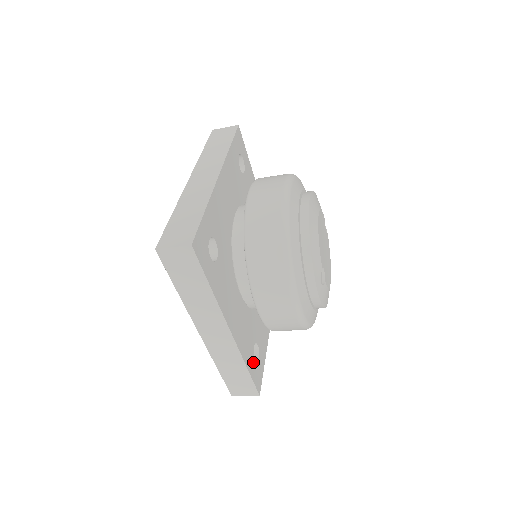
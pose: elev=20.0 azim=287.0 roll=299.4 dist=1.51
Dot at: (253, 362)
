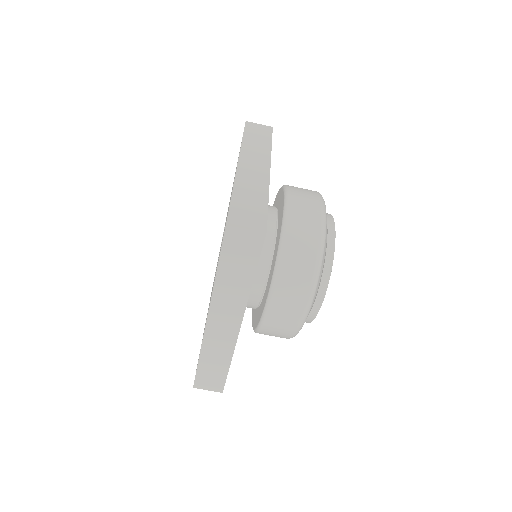
Dot at: occluded
